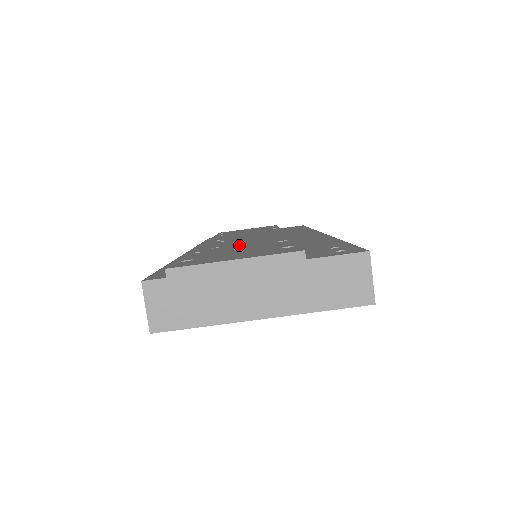
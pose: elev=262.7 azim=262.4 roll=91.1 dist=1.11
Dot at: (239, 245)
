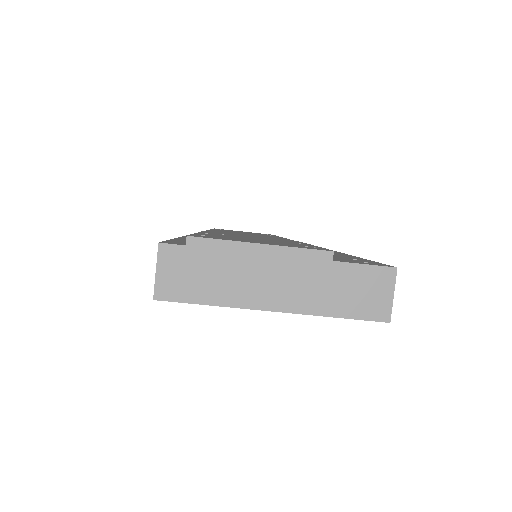
Dot at: occluded
